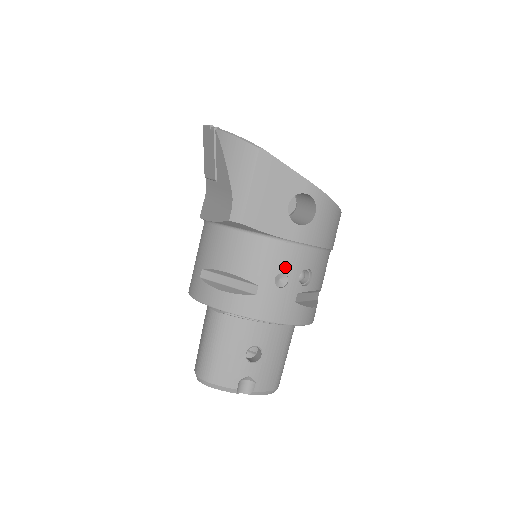
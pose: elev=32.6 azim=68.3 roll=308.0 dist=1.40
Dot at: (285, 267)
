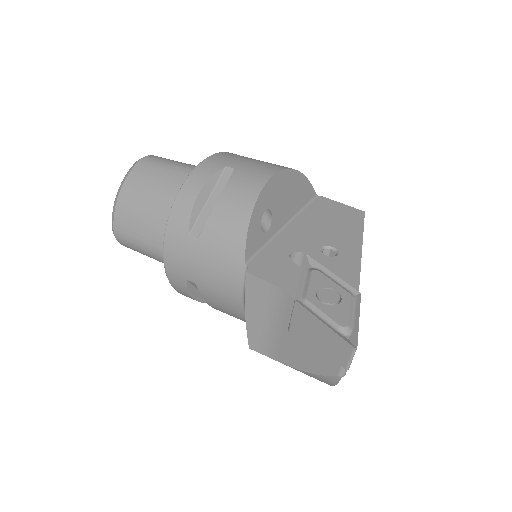
Dot at: occluded
